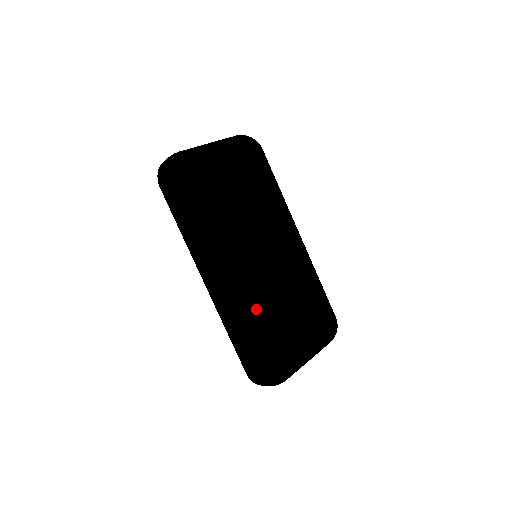
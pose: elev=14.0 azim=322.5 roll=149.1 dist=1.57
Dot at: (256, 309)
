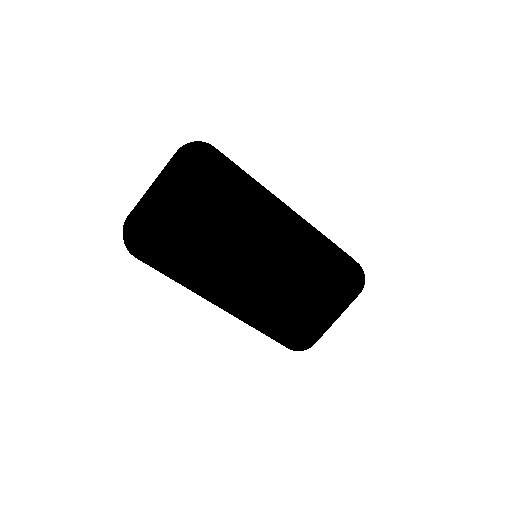
Dot at: (262, 322)
